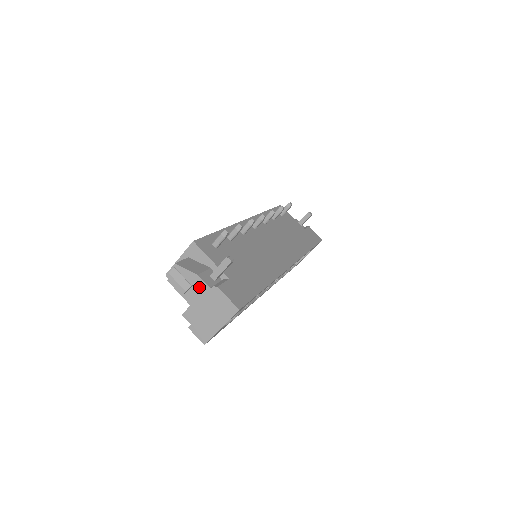
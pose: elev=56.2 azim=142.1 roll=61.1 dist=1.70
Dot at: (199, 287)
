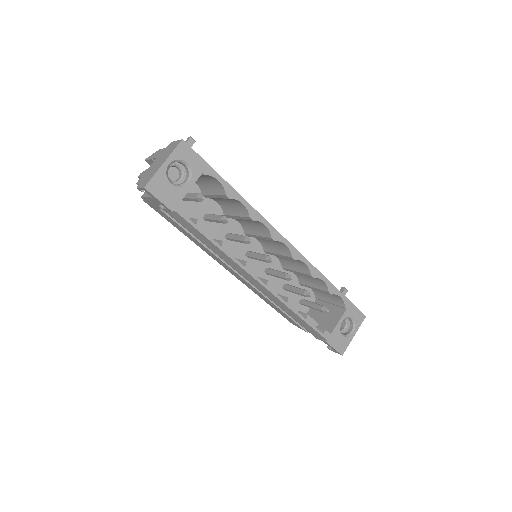
Dot at: (157, 155)
